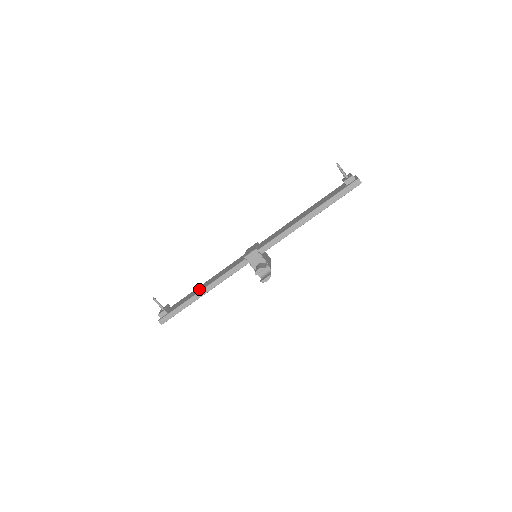
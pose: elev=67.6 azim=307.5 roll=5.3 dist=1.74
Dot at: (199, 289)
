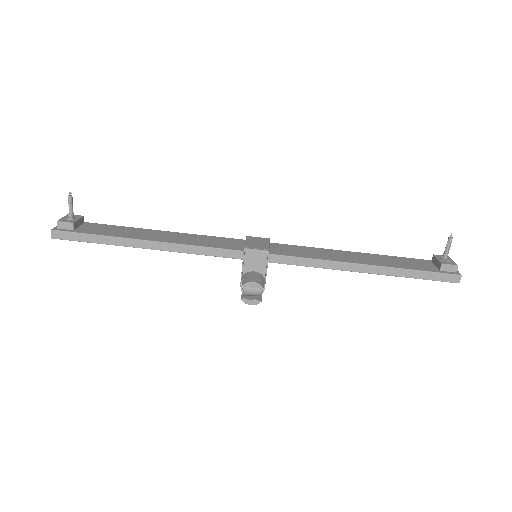
Dot at: (145, 234)
